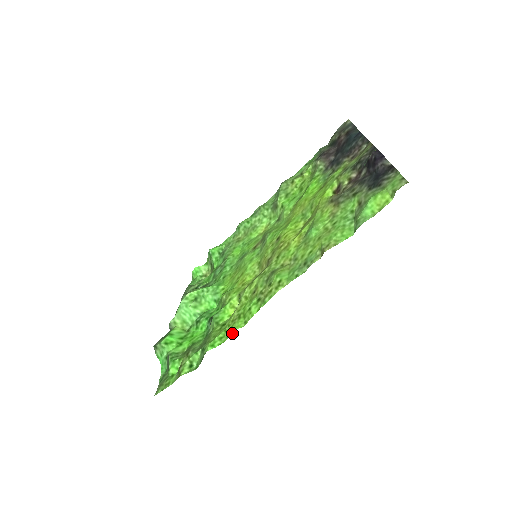
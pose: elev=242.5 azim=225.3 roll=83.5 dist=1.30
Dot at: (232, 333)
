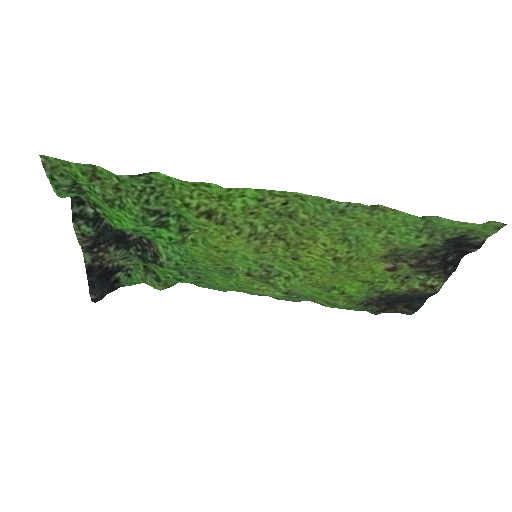
Dot at: (205, 182)
